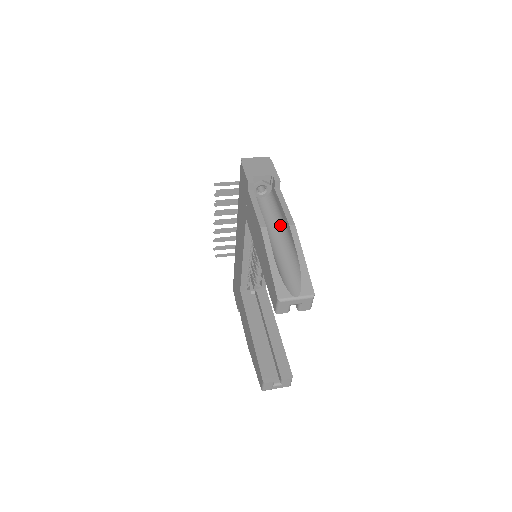
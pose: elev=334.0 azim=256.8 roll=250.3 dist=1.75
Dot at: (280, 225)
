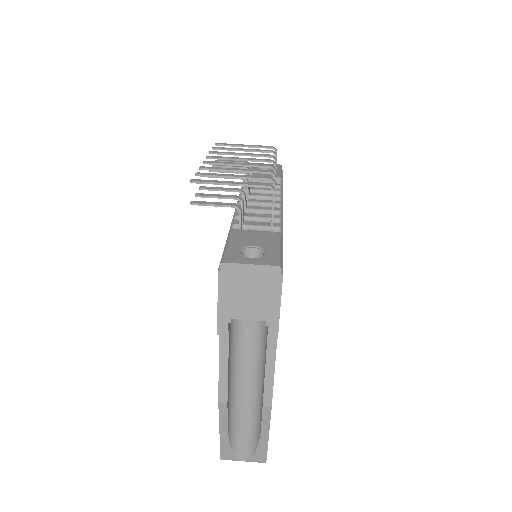
Dot at: (260, 371)
